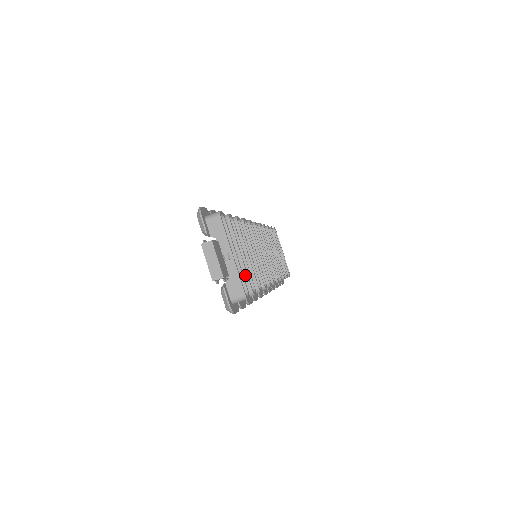
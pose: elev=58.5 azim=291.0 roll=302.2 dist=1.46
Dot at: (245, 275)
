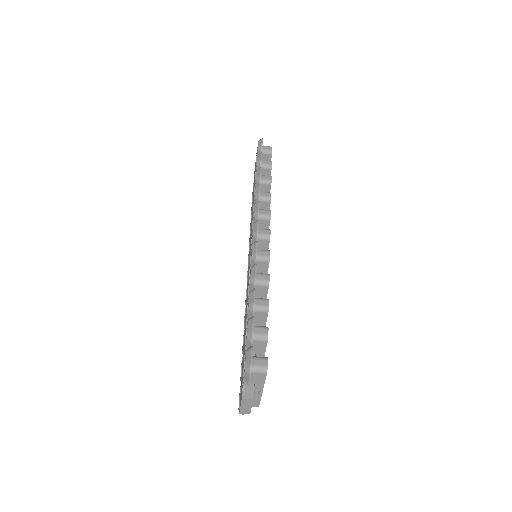
Dot at: occluded
